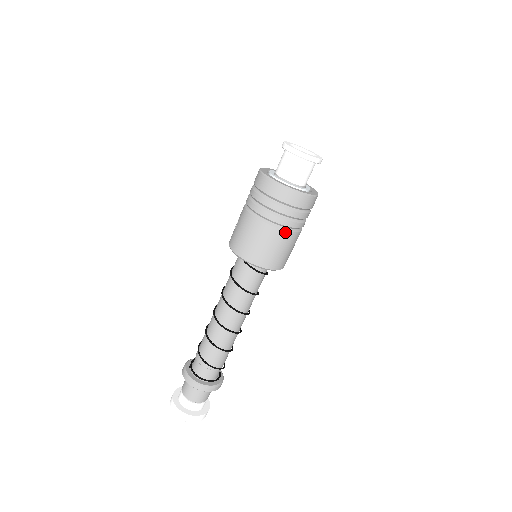
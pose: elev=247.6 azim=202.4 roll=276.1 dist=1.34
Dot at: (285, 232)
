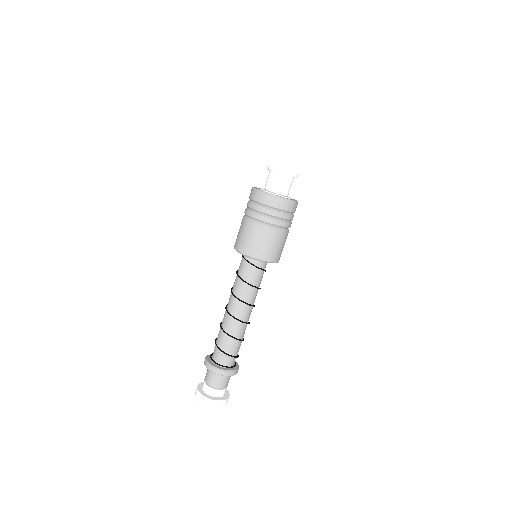
Dot at: (263, 226)
